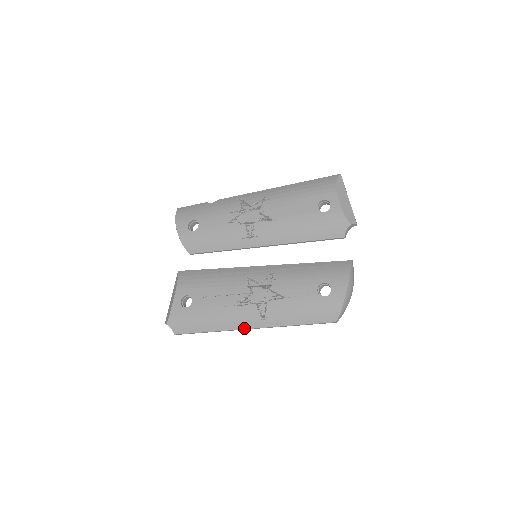
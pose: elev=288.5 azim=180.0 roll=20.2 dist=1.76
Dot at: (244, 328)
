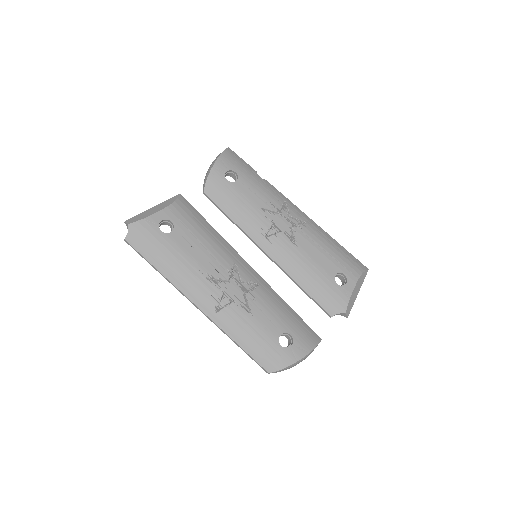
Dot at: (192, 300)
